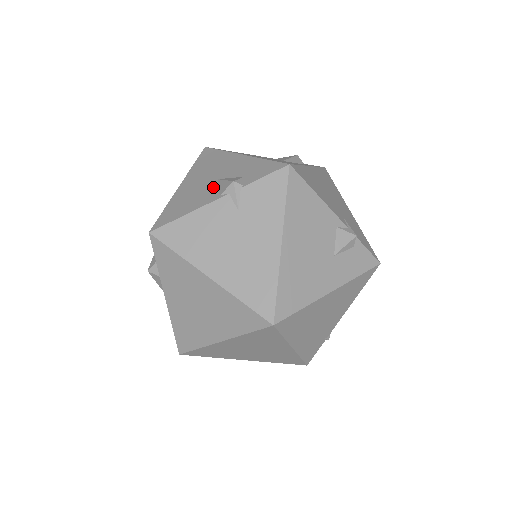
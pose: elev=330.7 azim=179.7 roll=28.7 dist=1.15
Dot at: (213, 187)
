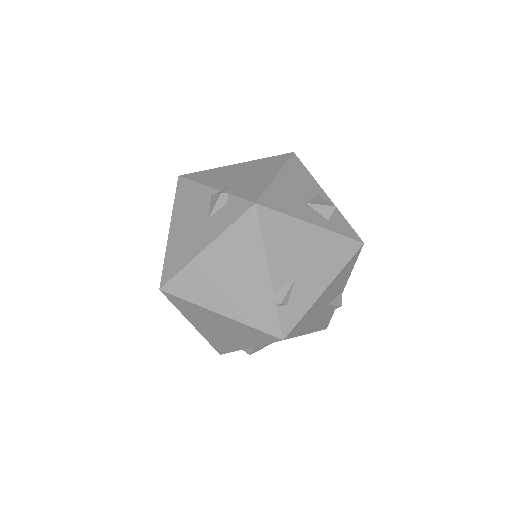
Dot at: occluded
